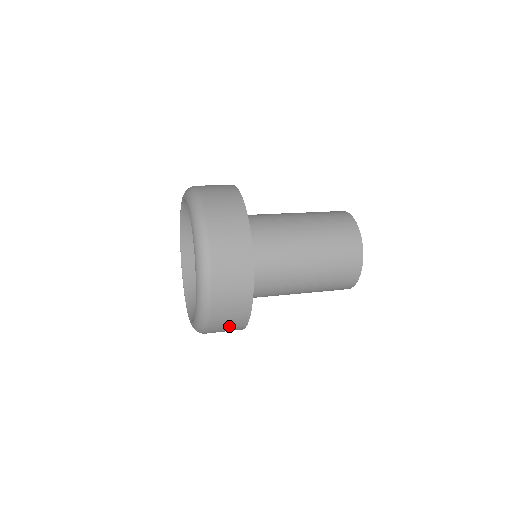
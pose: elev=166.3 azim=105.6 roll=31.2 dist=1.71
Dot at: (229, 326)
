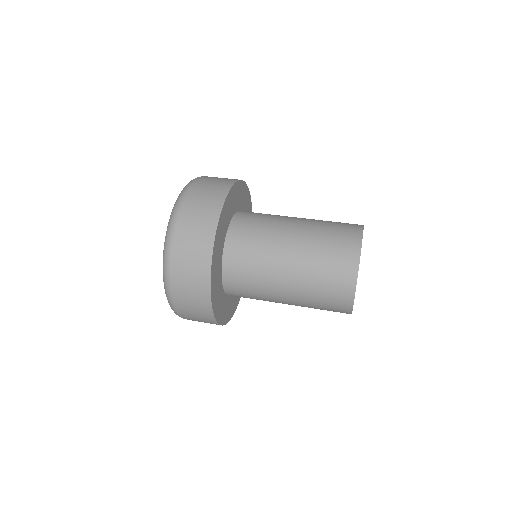
Dot at: occluded
